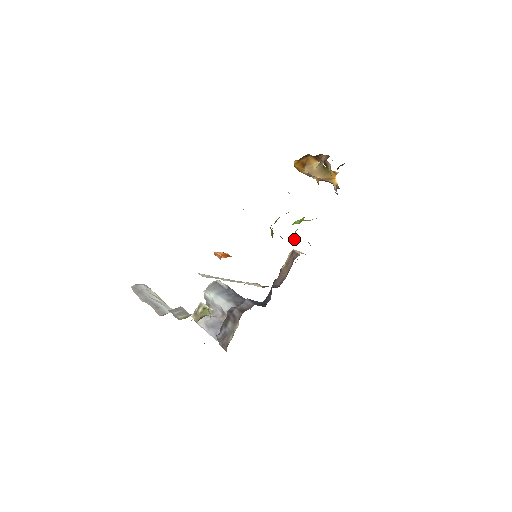
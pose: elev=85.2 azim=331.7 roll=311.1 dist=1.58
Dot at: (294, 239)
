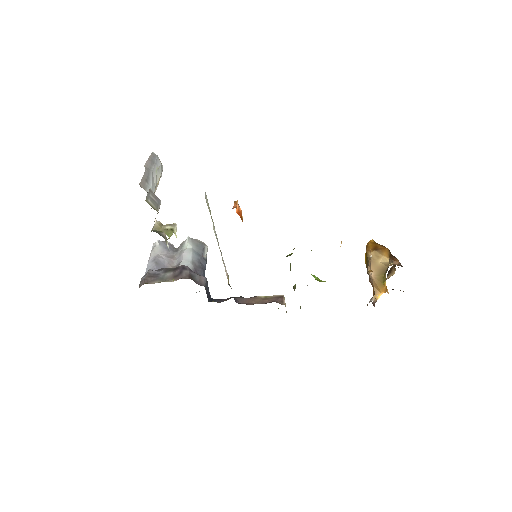
Dot at: occluded
